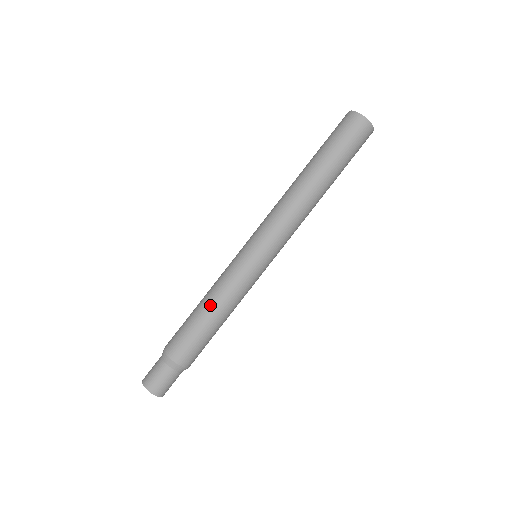
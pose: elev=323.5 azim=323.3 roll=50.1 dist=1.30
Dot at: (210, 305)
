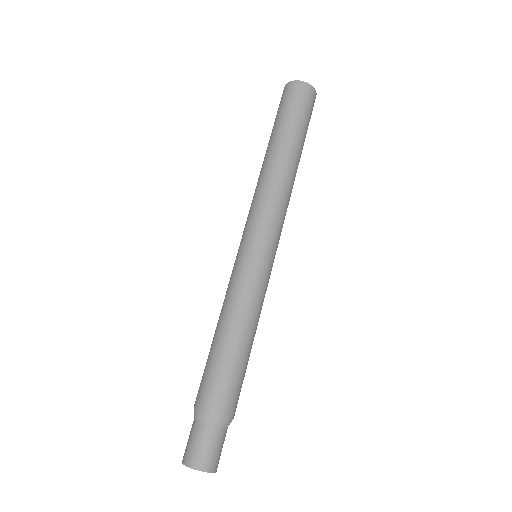
Dot at: (239, 328)
